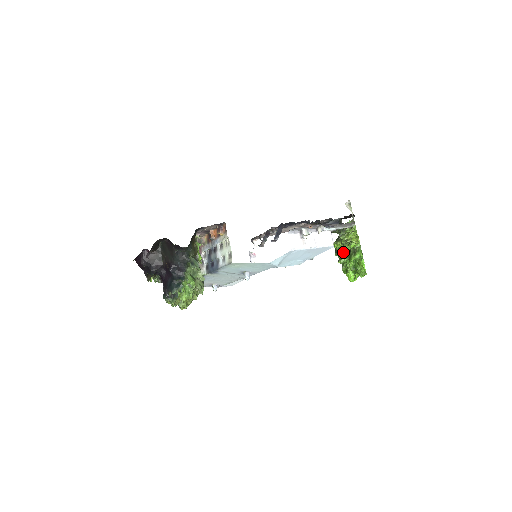
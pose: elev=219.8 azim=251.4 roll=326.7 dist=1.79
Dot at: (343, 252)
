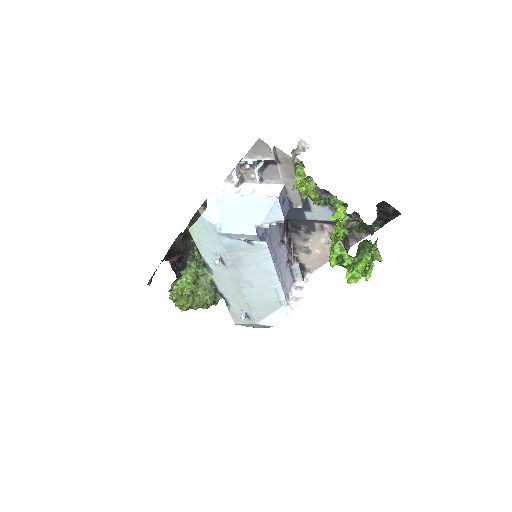
Dot at: occluded
